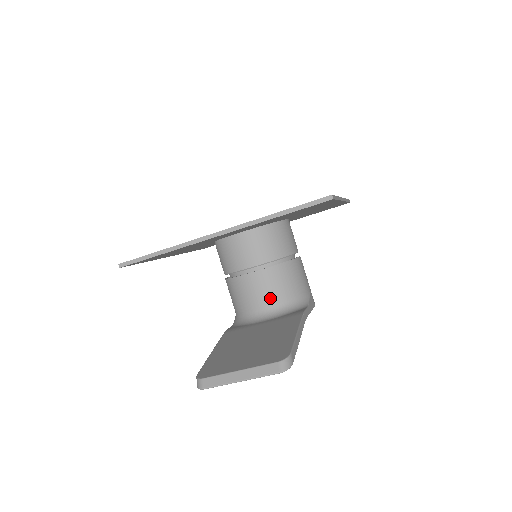
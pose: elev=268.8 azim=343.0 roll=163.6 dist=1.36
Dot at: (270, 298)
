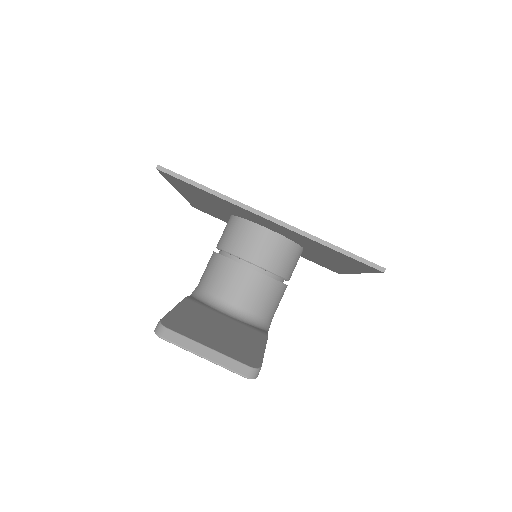
Dot at: (246, 300)
